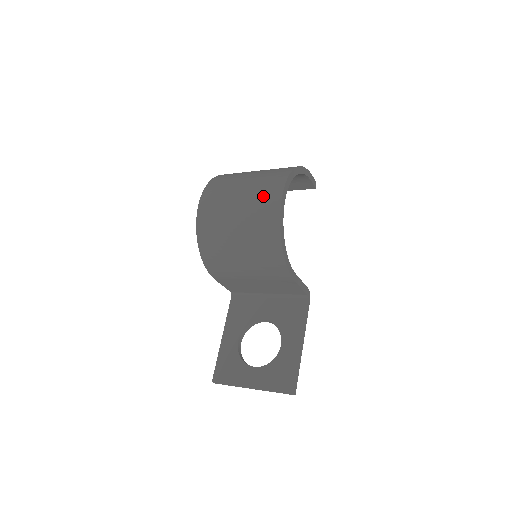
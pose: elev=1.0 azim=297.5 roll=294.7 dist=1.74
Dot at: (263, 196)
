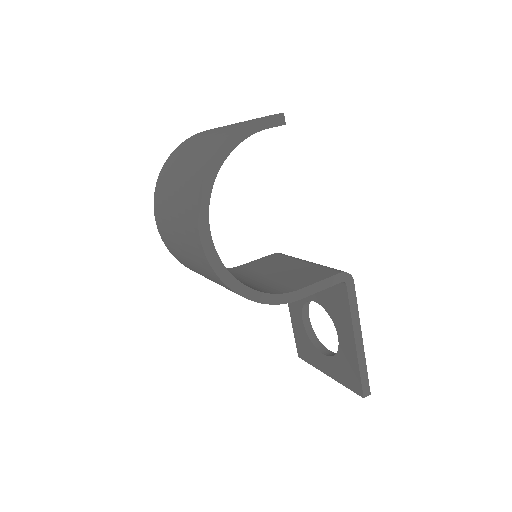
Dot at: (188, 237)
